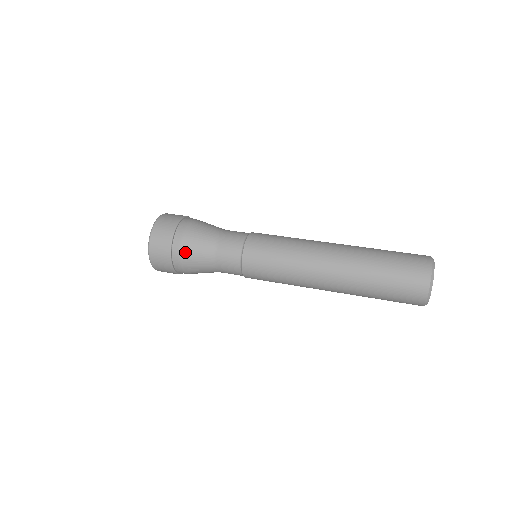
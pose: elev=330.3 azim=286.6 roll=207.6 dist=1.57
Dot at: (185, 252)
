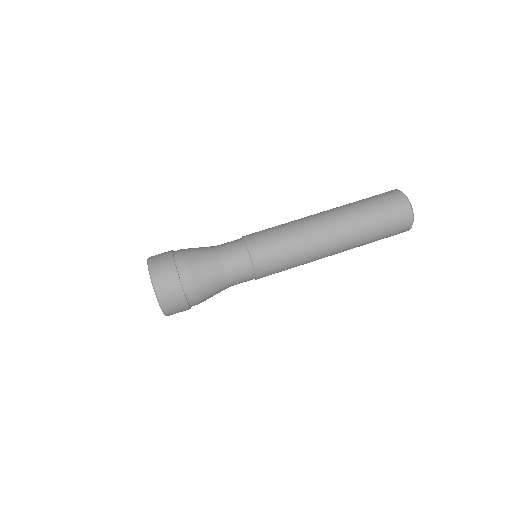
Dot at: (201, 295)
